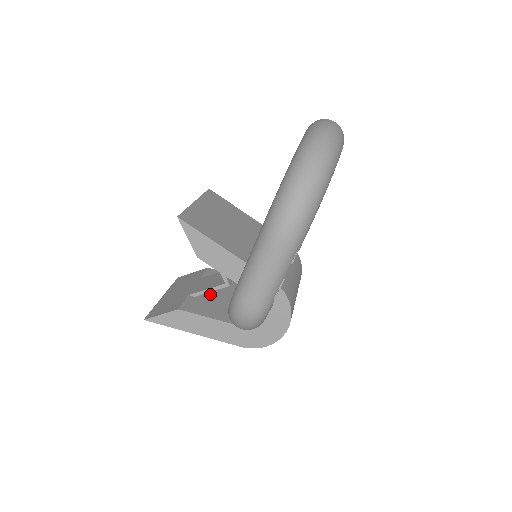
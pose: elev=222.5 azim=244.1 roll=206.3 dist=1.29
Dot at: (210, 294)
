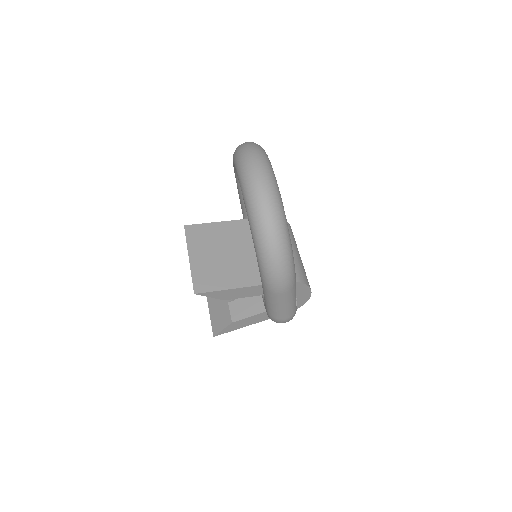
Dot at: occluded
